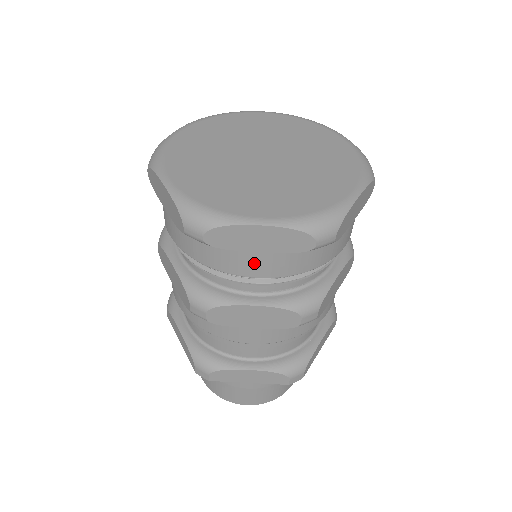
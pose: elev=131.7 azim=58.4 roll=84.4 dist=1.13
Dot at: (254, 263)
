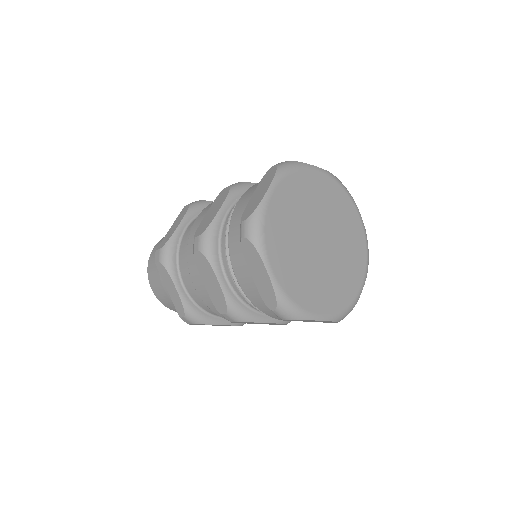
Dot at: (244, 274)
